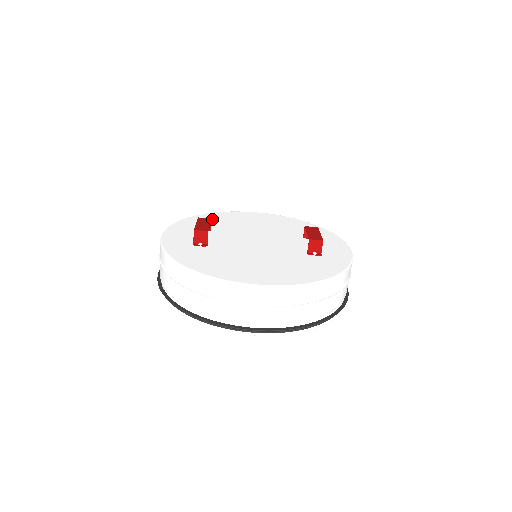
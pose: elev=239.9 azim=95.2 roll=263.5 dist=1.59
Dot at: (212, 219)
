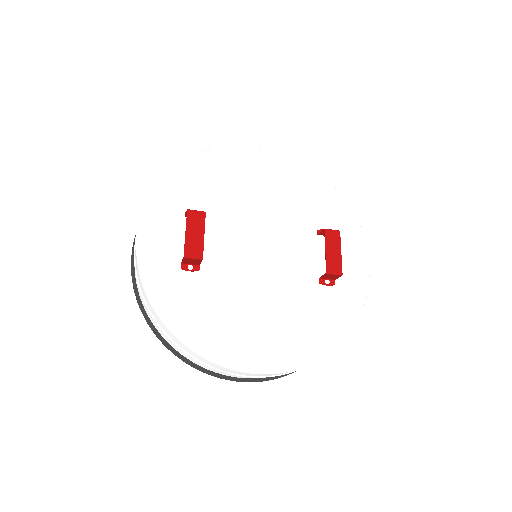
Dot at: (203, 177)
